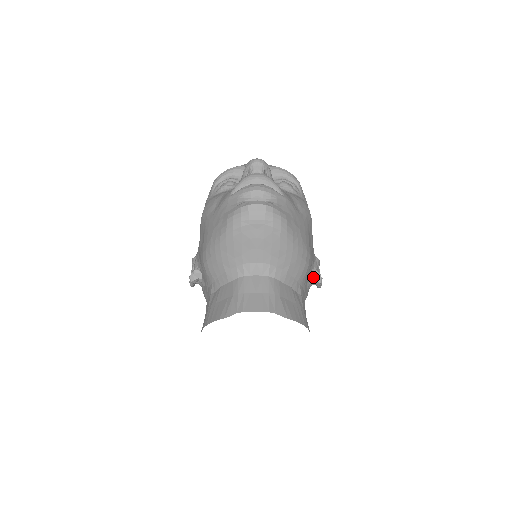
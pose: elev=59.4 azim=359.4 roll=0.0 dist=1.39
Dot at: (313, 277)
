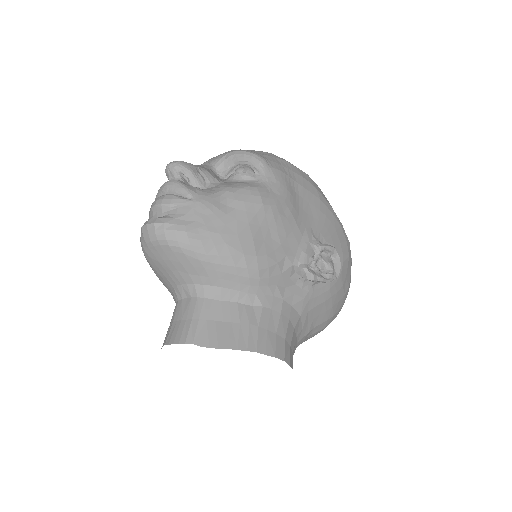
Dot at: (300, 275)
